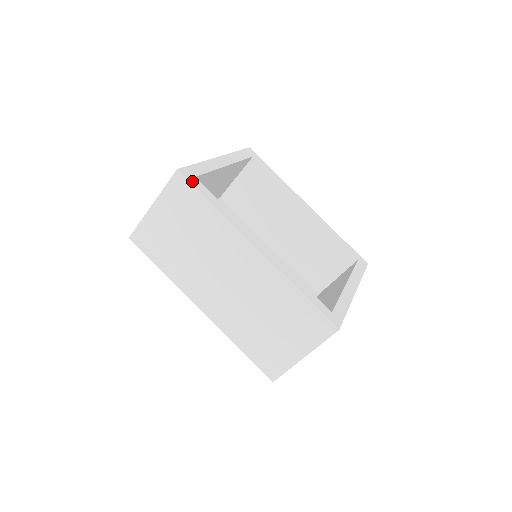
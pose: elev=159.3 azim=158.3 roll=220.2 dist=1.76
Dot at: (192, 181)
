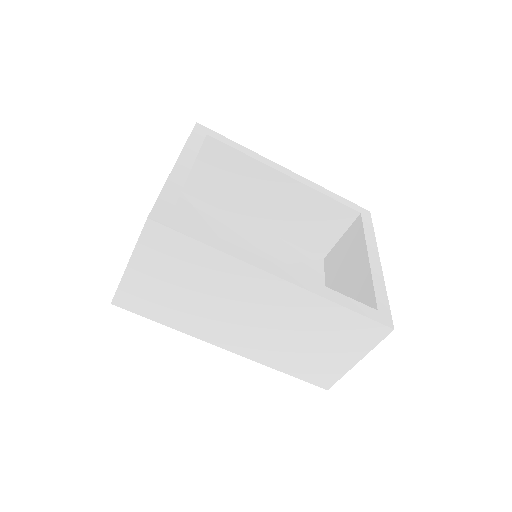
Dot at: (171, 225)
